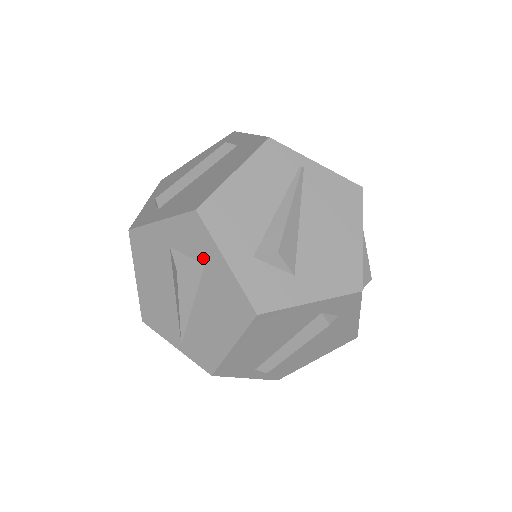
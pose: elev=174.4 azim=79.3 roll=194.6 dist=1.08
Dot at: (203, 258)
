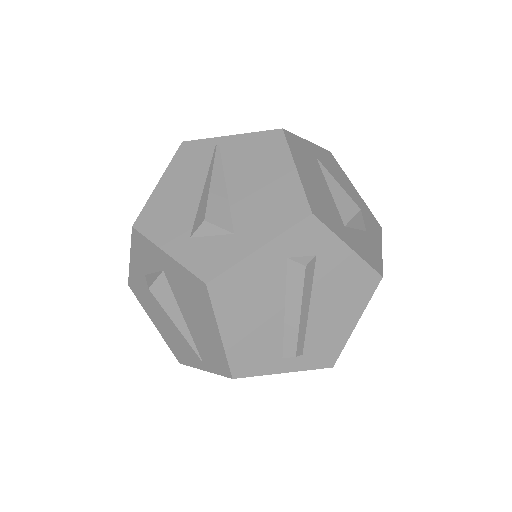
Dot at: (159, 265)
